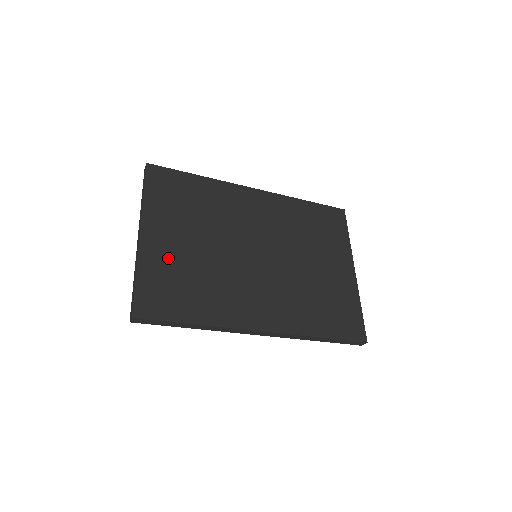
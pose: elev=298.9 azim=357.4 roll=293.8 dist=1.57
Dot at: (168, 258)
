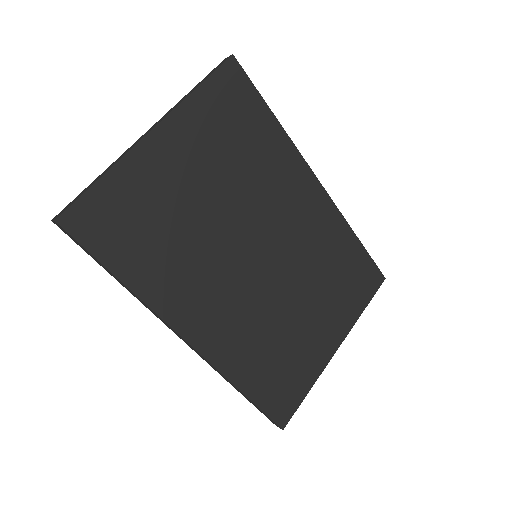
Dot at: (158, 184)
